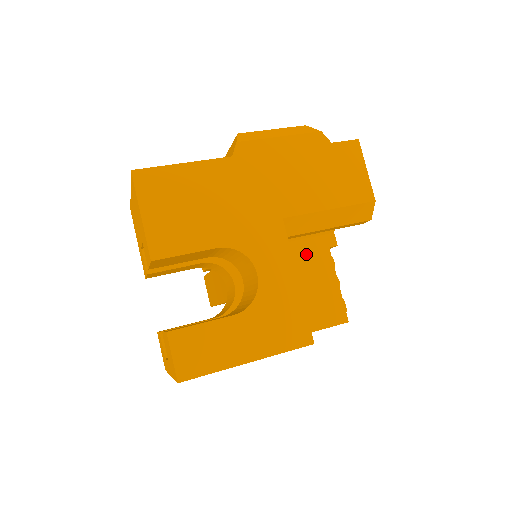
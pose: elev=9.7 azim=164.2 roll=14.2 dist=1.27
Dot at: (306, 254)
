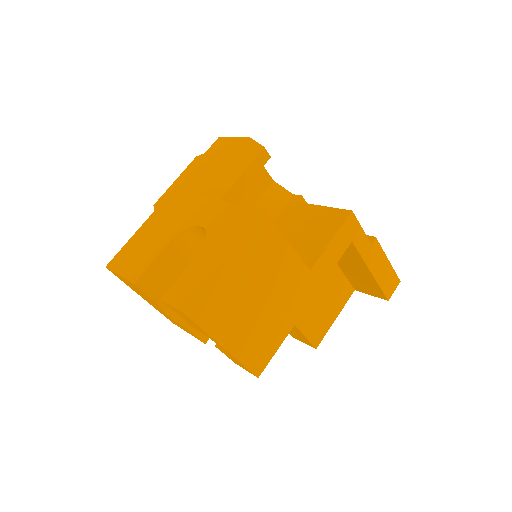
Dot at: (285, 220)
